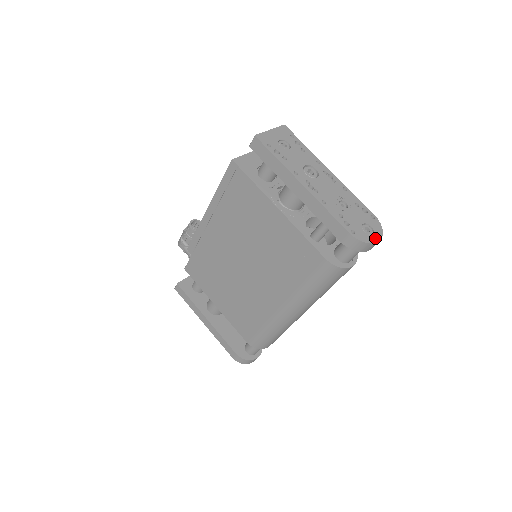
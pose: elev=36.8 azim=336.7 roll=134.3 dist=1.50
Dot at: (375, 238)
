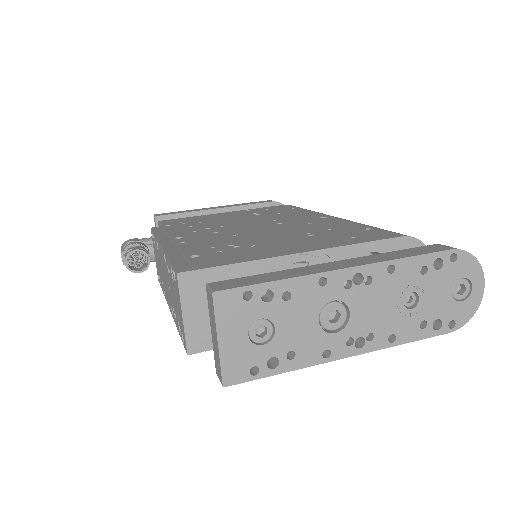
Dot at: (478, 290)
